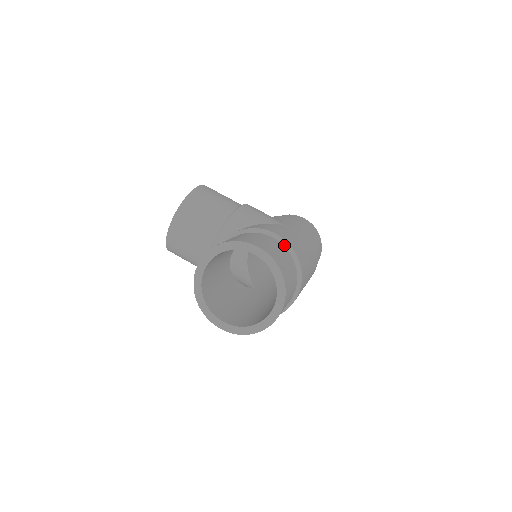
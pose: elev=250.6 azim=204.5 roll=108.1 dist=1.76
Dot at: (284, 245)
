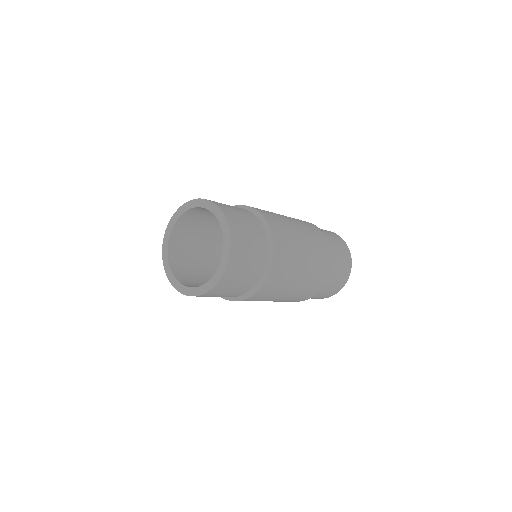
Dot at: (248, 210)
